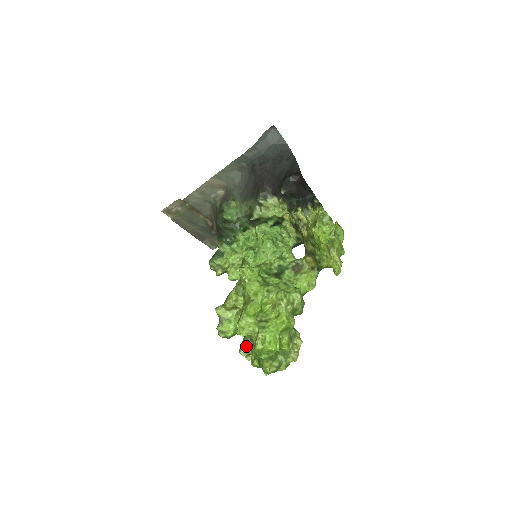
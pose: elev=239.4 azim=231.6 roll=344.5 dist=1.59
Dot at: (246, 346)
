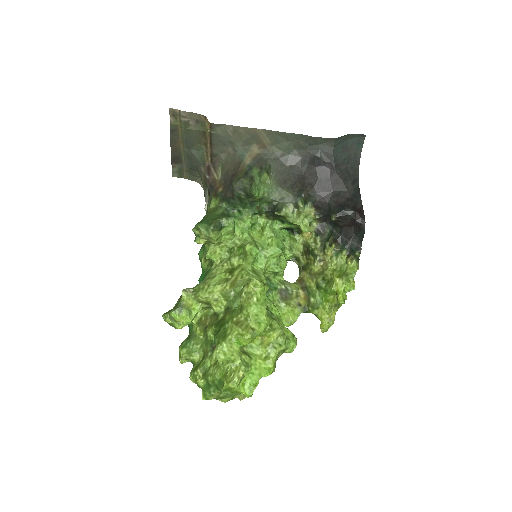
Dot at: (193, 351)
